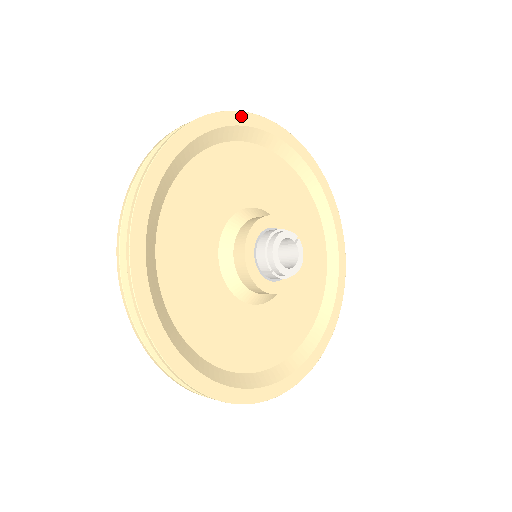
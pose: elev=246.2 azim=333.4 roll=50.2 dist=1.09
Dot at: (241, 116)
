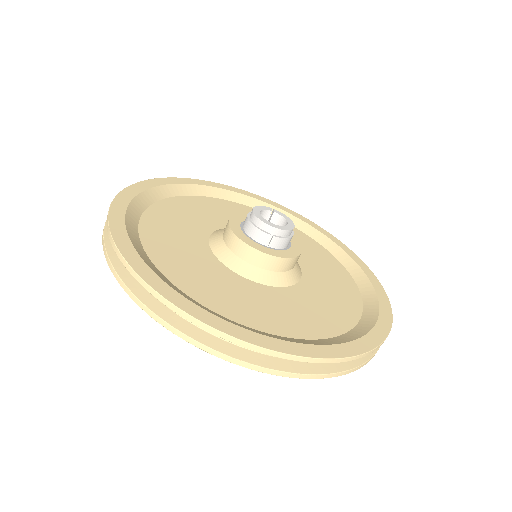
Dot at: (162, 180)
